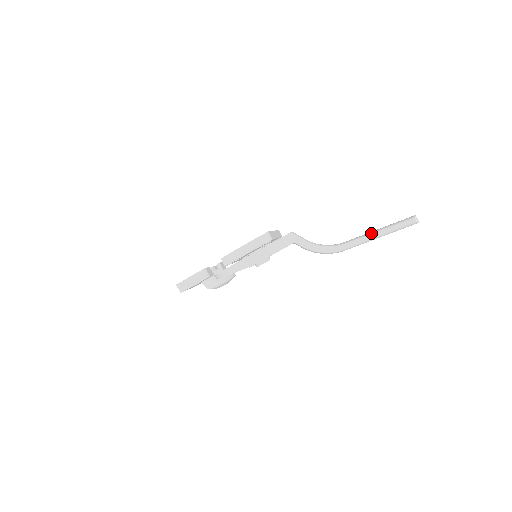
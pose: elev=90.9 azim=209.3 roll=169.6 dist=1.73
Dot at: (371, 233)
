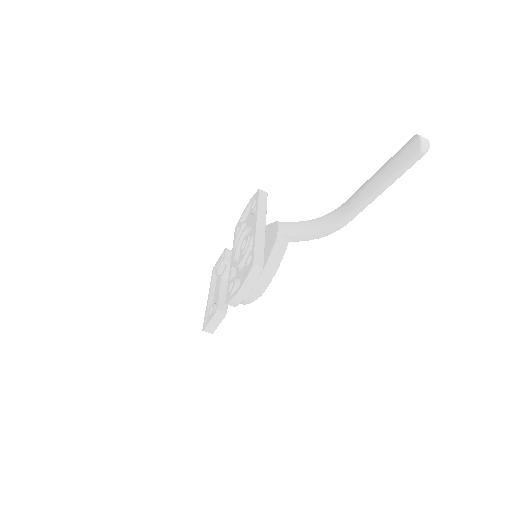
Dot at: (372, 193)
